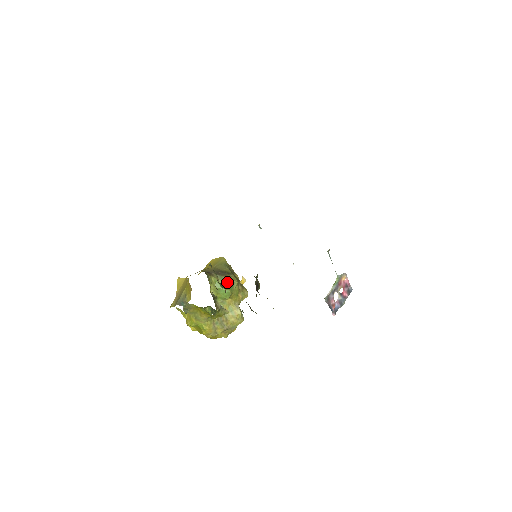
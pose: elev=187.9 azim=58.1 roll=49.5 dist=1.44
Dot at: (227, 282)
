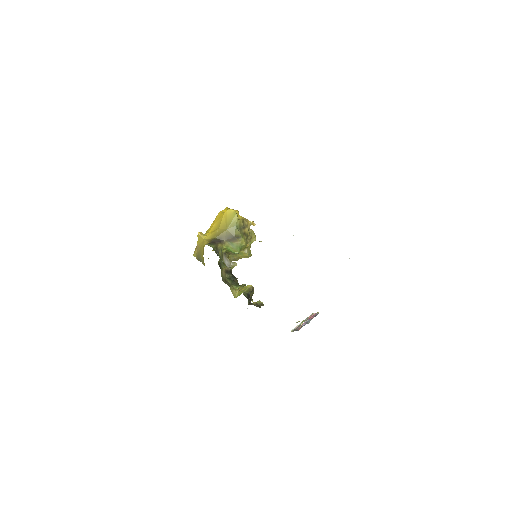
Dot at: (236, 247)
